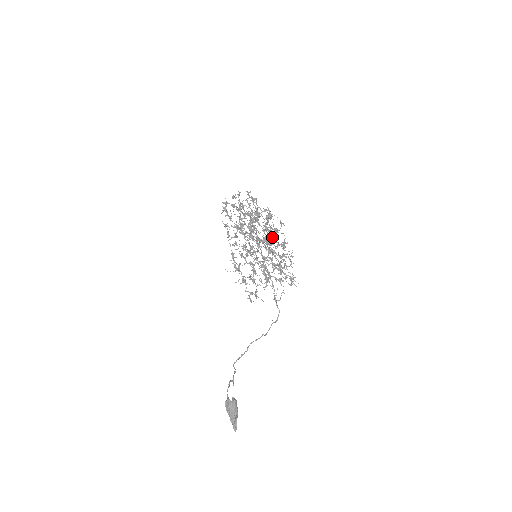
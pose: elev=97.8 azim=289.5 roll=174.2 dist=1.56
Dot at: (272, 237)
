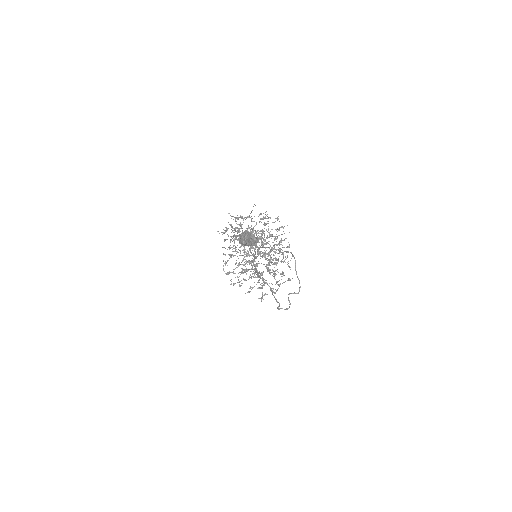
Dot at: (267, 253)
